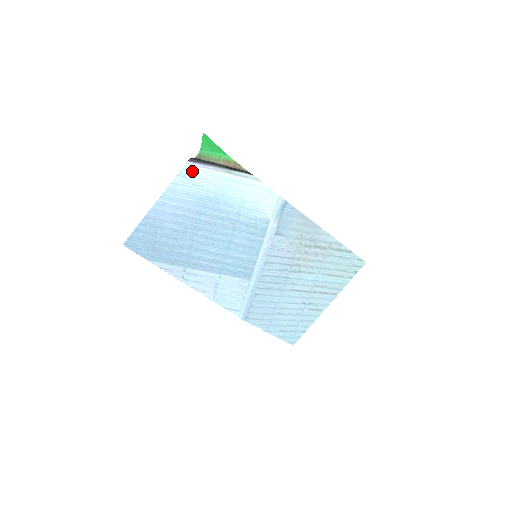
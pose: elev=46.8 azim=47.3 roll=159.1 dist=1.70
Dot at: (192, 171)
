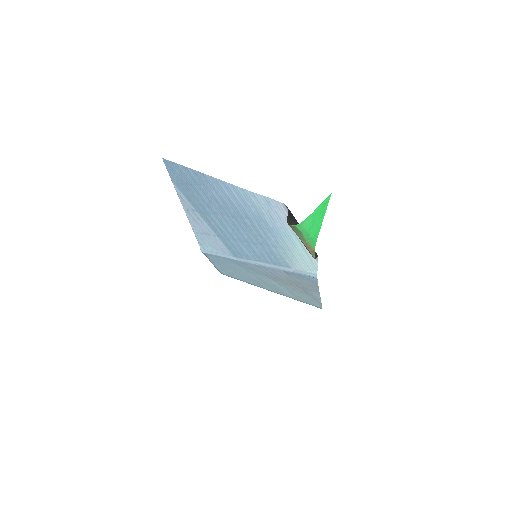
Dot at: (279, 208)
